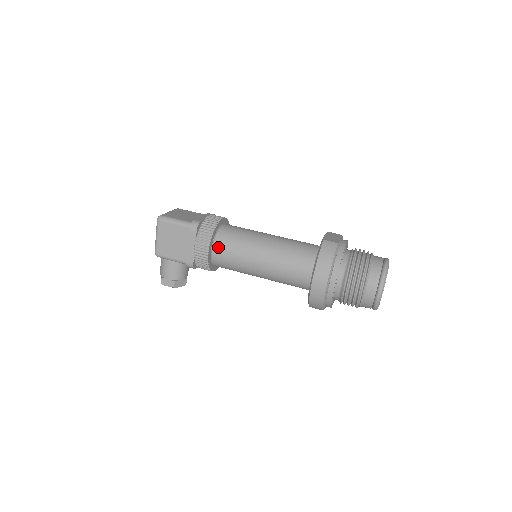
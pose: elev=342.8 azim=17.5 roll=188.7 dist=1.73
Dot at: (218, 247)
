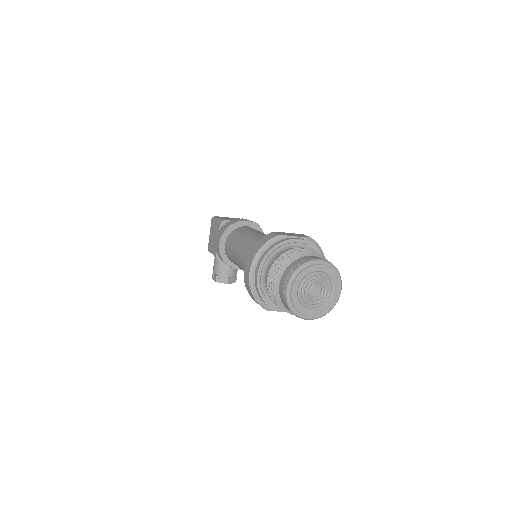
Dot at: (227, 241)
